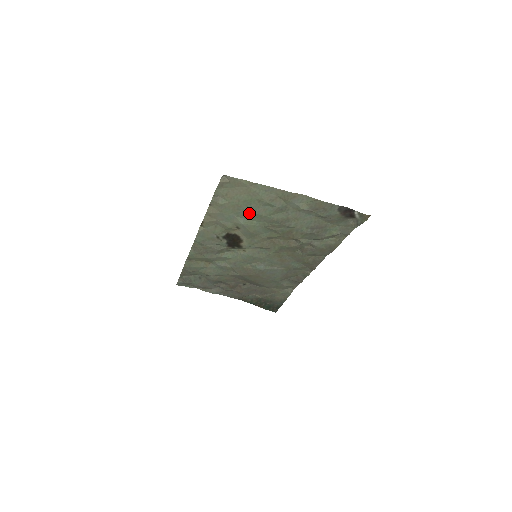
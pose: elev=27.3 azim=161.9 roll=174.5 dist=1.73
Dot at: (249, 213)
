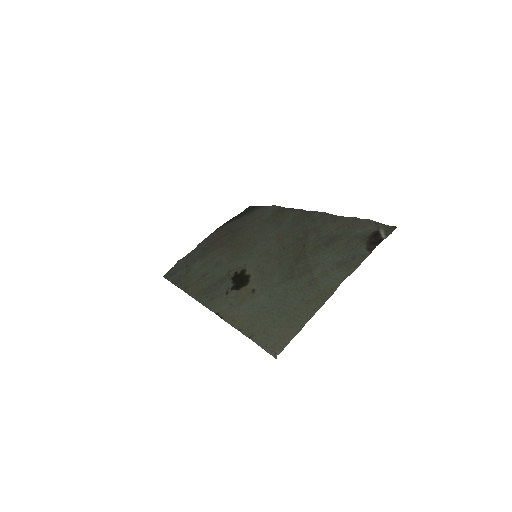
Dot at: (276, 302)
